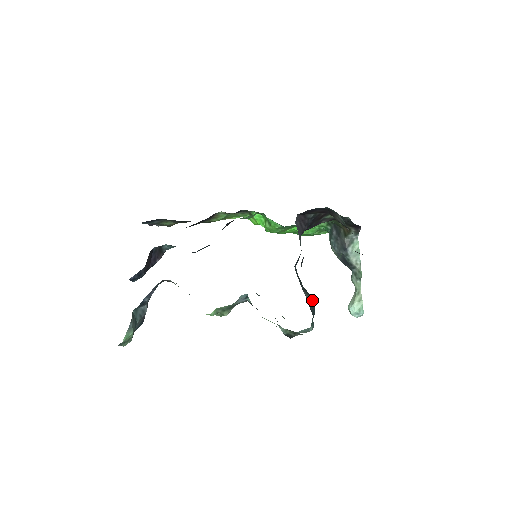
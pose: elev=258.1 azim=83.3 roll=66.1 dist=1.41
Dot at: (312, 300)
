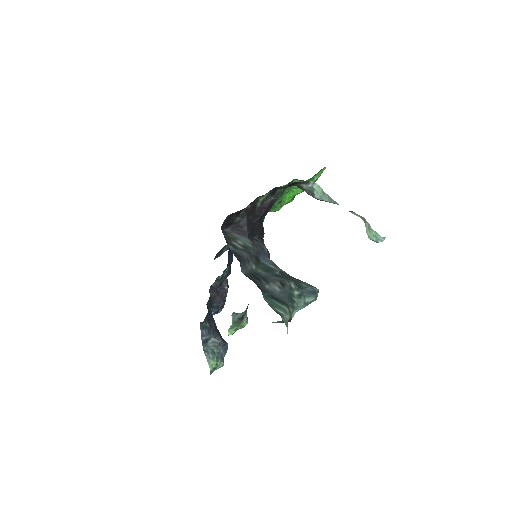
Dot at: (284, 284)
